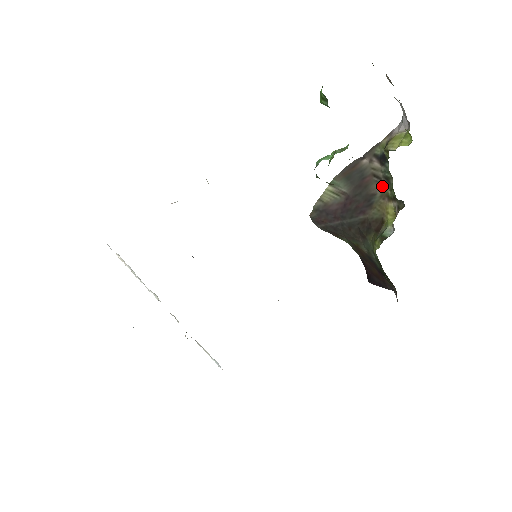
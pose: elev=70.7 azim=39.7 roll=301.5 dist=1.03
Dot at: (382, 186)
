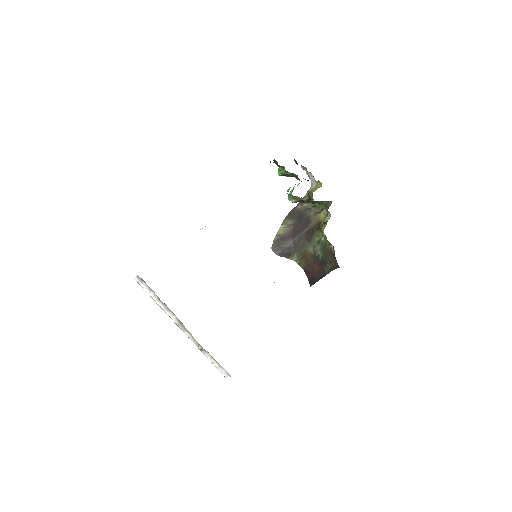
Dot at: (313, 211)
